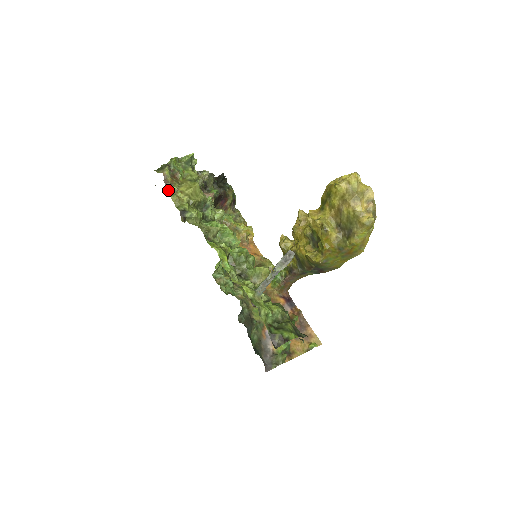
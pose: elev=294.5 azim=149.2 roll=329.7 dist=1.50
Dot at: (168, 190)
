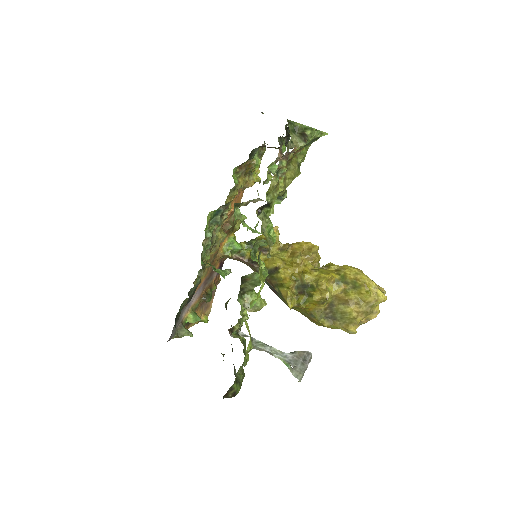
Dot at: (279, 167)
